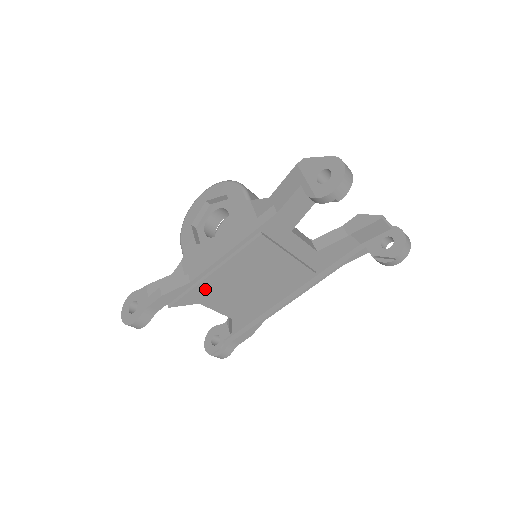
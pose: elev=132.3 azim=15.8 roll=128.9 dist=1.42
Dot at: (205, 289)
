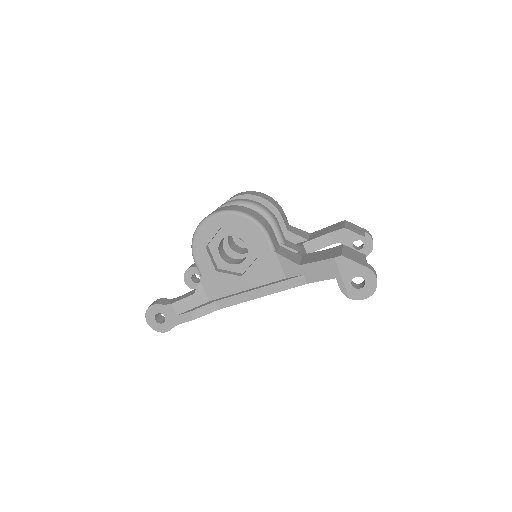
Dot at: occluded
